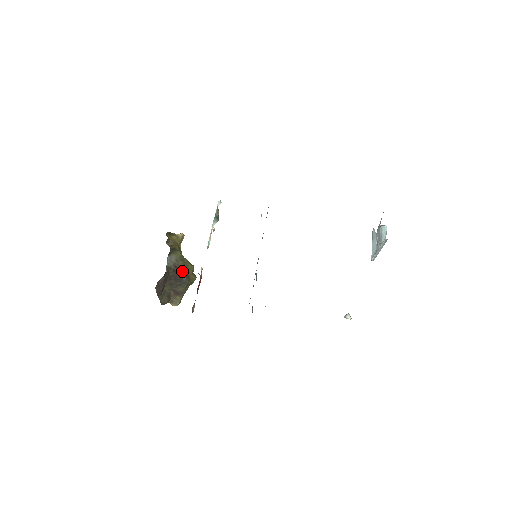
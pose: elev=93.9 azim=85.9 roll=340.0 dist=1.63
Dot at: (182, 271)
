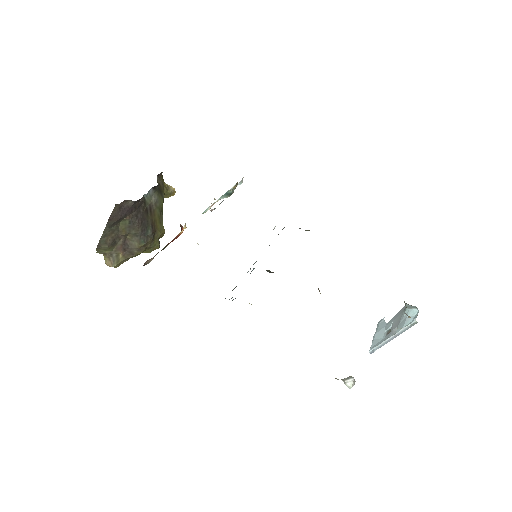
Dot at: (153, 221)
